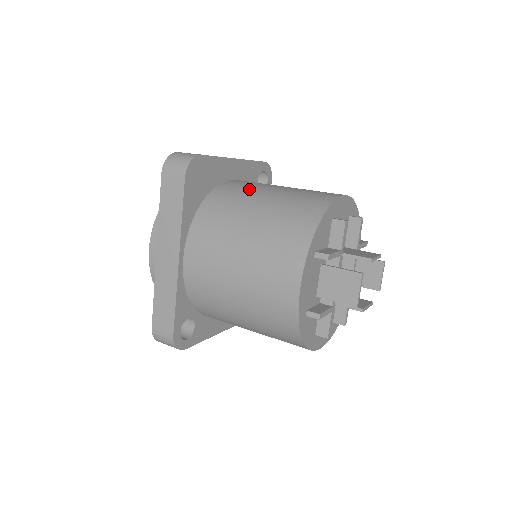
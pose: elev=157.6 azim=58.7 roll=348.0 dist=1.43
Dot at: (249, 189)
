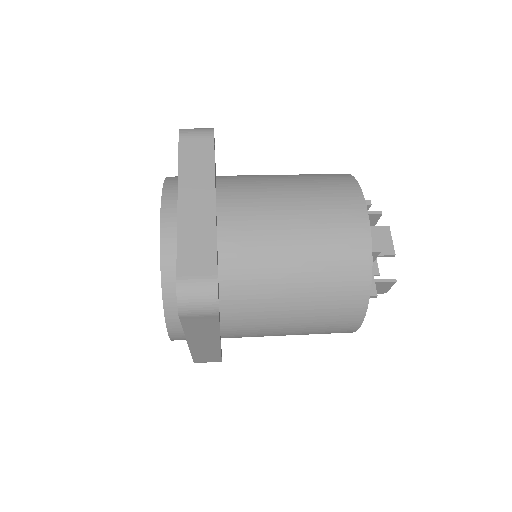
Dot at: (264, 251)
